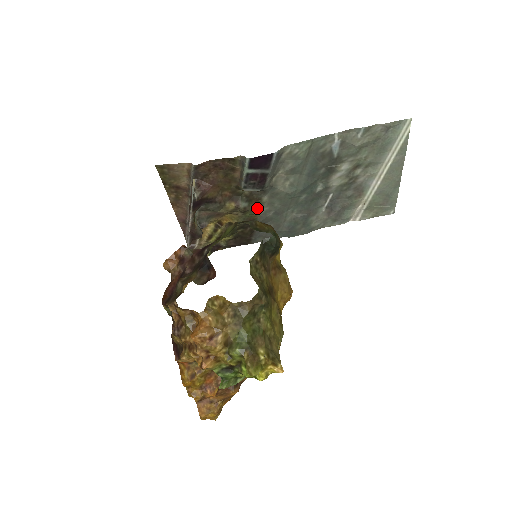
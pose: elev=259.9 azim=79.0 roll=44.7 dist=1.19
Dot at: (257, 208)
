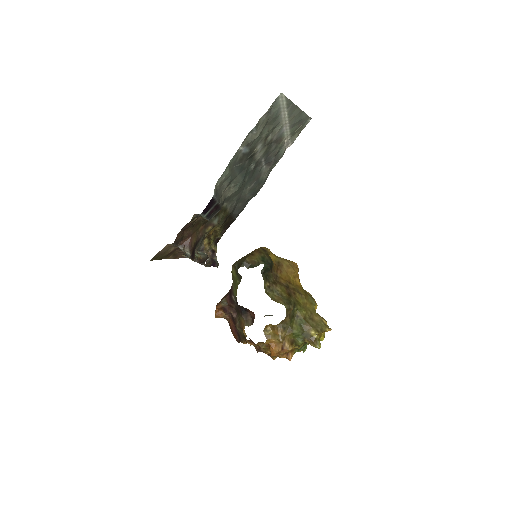
Dot at: (224, 211)
